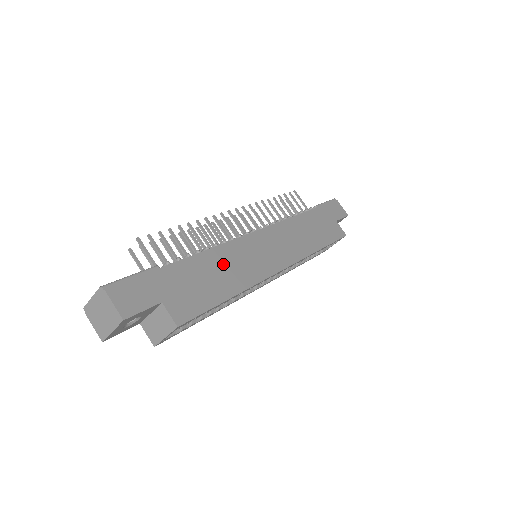
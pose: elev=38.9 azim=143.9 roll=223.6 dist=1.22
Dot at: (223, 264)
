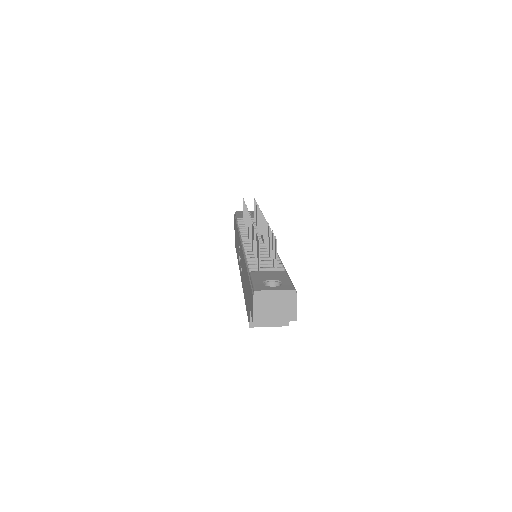
Dot at: occluded
